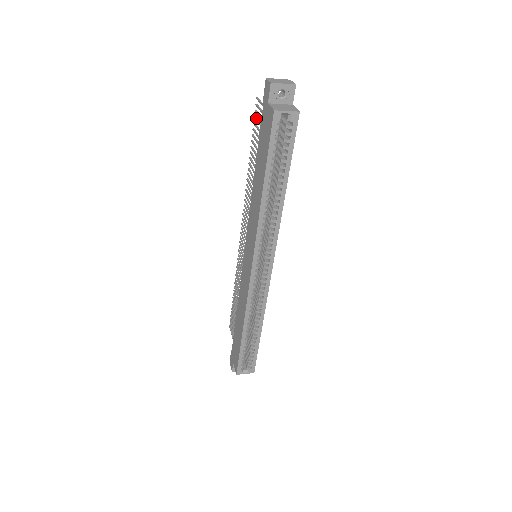
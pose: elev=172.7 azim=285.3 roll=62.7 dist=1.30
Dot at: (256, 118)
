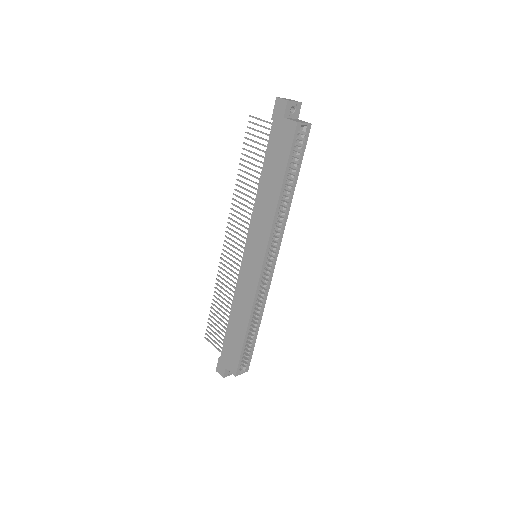
Dot at: (250, 133)
